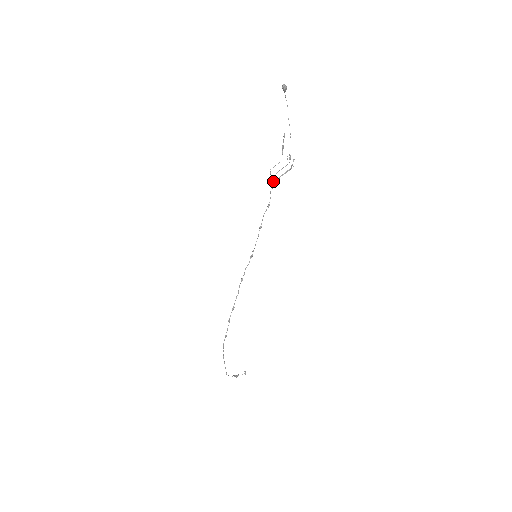
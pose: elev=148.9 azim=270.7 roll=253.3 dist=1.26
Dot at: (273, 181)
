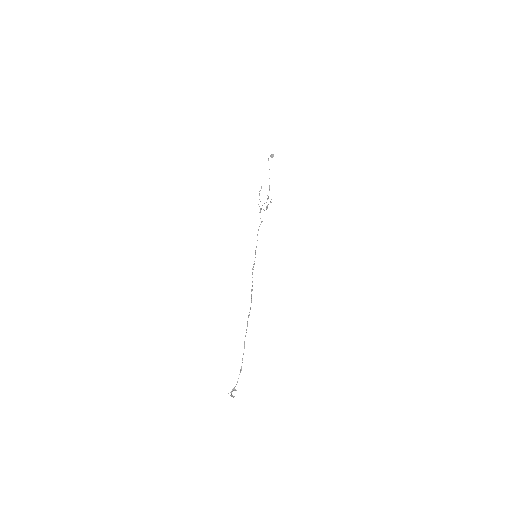
Dot at: occluded
